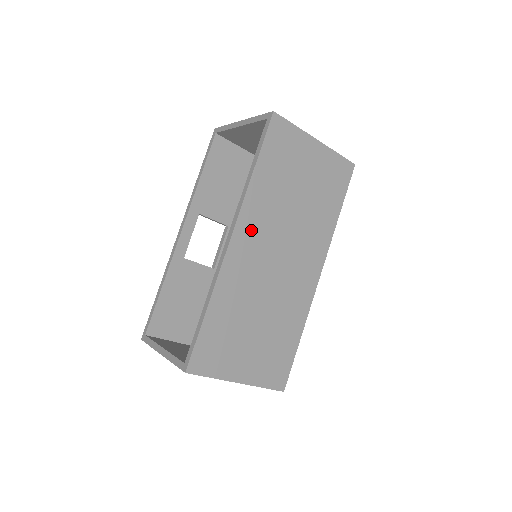
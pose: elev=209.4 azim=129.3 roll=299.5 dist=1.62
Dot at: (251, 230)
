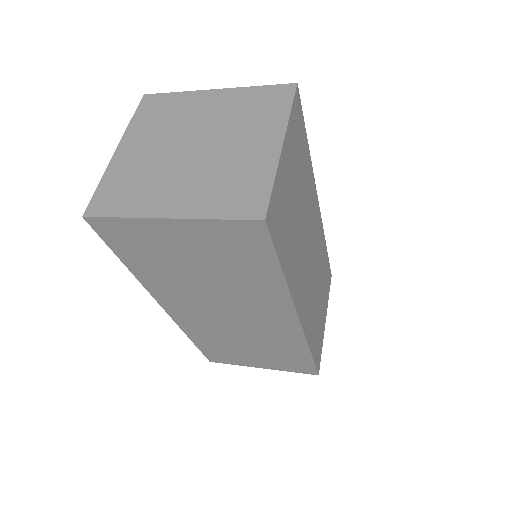
Dot at: (176, 302)
